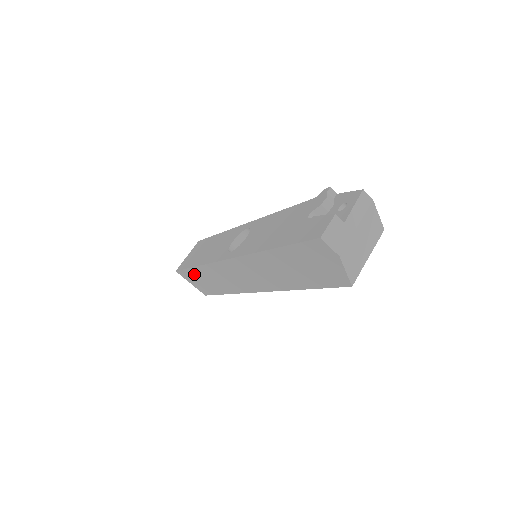
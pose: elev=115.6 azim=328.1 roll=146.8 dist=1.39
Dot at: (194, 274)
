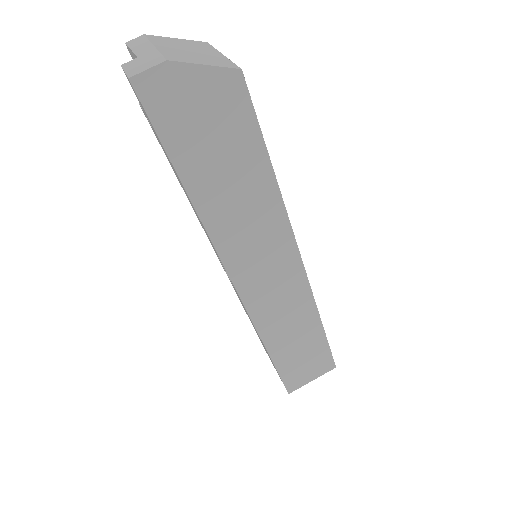
Dot at: (287, 364)
